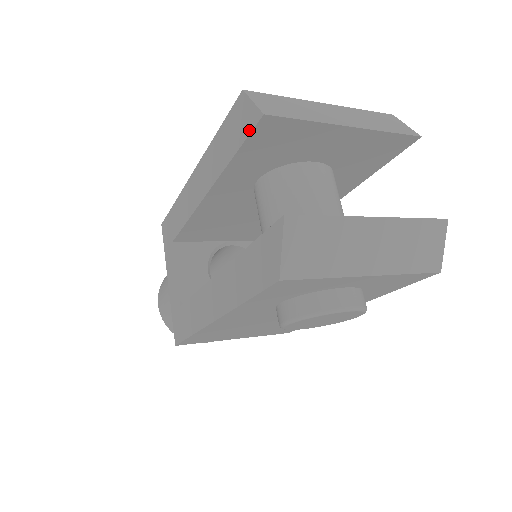
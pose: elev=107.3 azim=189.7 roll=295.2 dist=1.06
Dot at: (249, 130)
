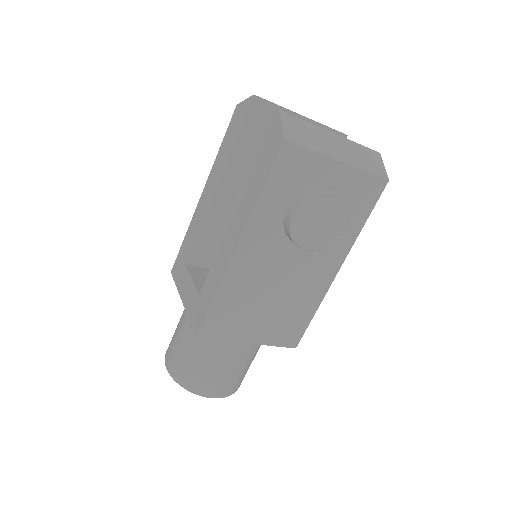
Dot at: (245, 112)
